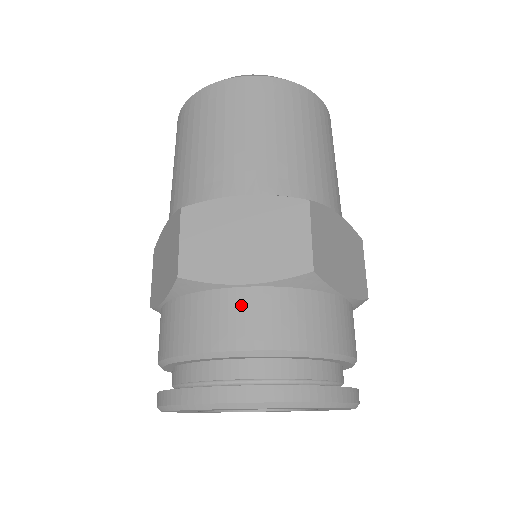
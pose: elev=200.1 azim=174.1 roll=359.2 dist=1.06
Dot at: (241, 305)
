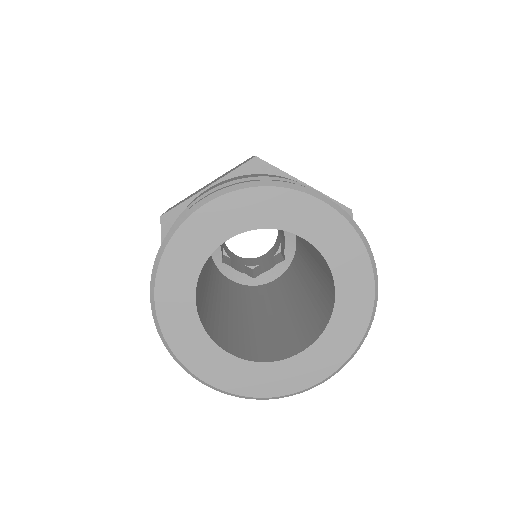
Dot at: occluded
